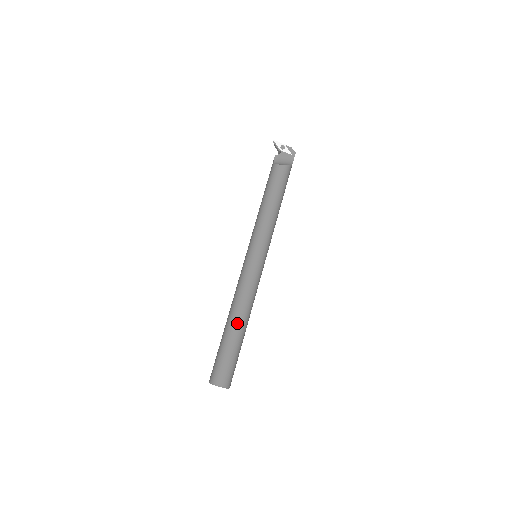
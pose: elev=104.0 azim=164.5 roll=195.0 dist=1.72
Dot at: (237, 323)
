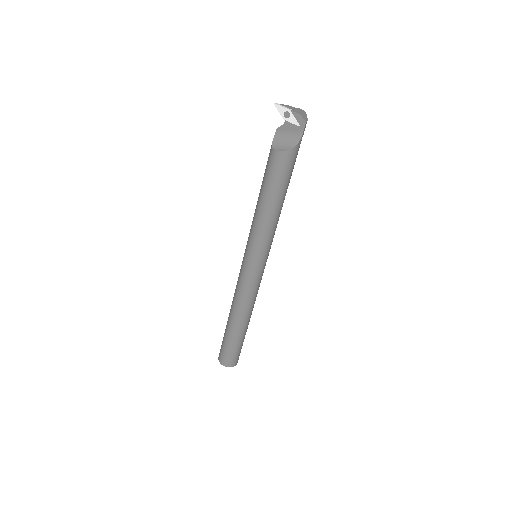
Dot at: (233, 322)
